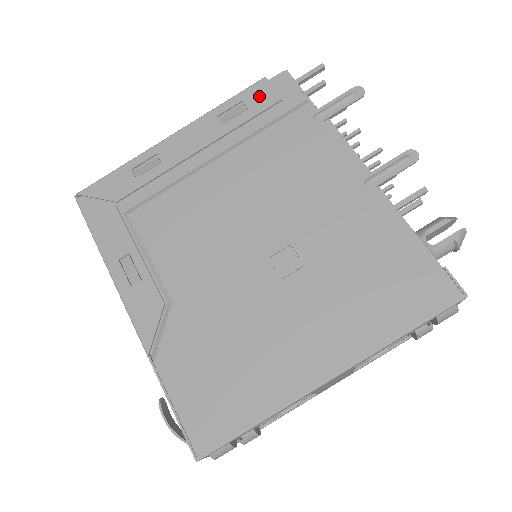
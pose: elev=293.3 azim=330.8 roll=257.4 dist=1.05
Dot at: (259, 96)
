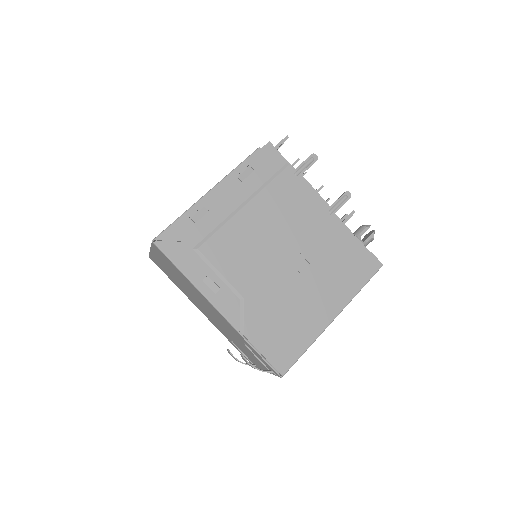
Dot at: (259, 161)
